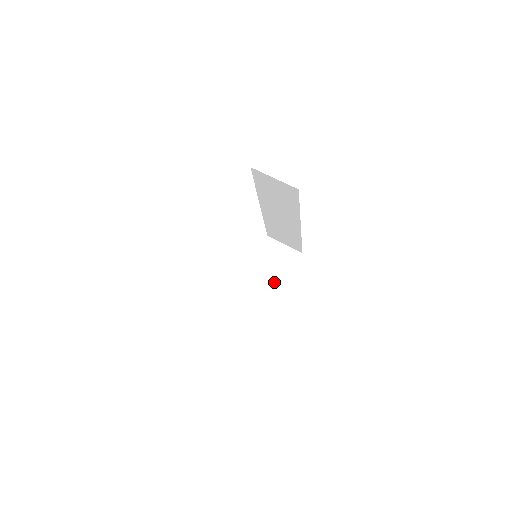
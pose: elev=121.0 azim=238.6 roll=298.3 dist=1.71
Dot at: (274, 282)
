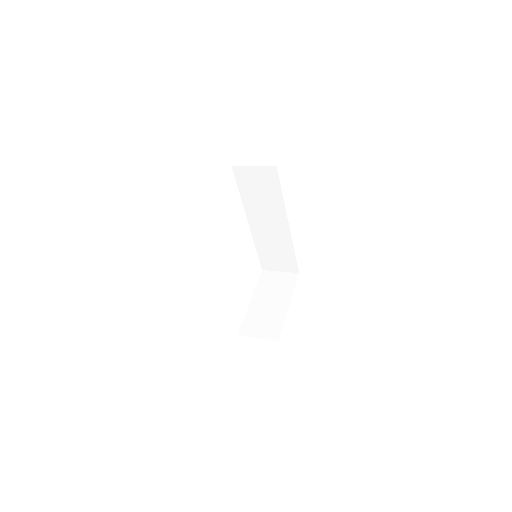
Dot at: (280, 302)
